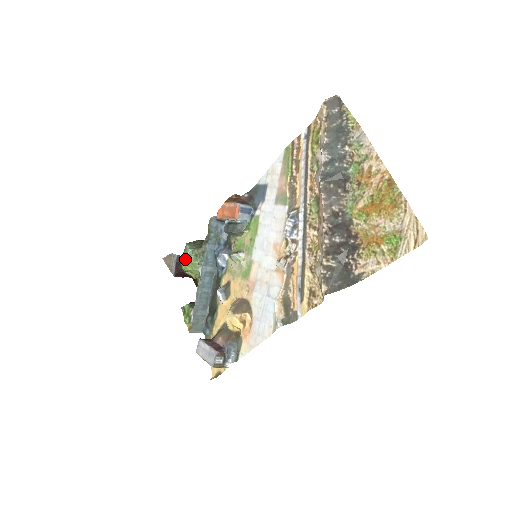
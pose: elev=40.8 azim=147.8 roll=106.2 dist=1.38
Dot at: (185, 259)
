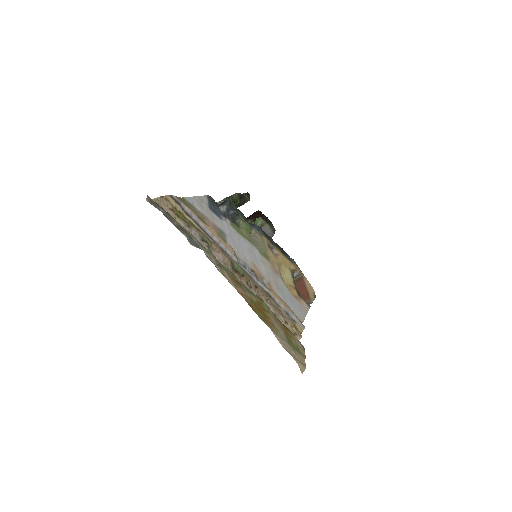
Dot at: occluded
